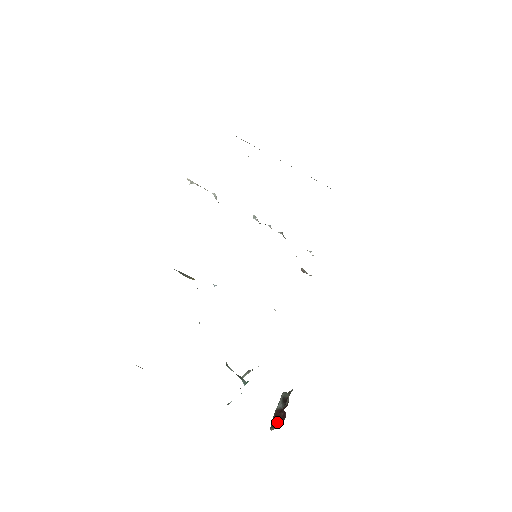
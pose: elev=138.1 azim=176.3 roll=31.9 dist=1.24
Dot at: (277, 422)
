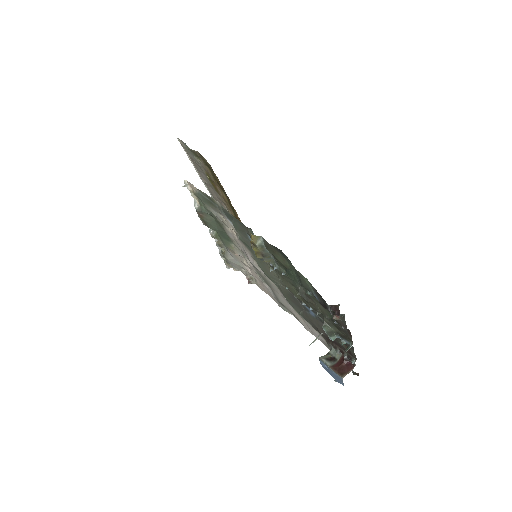
Dot at: (344, 371)
